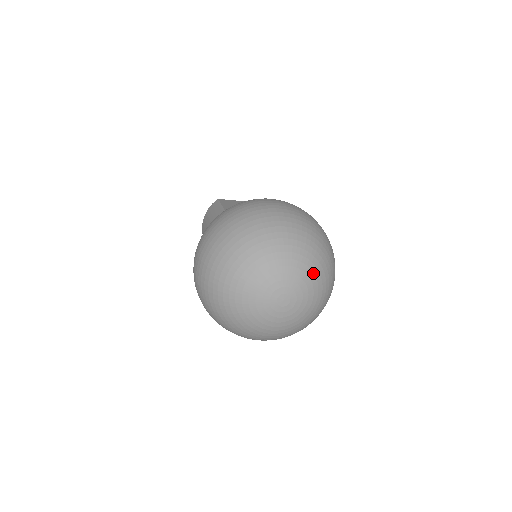
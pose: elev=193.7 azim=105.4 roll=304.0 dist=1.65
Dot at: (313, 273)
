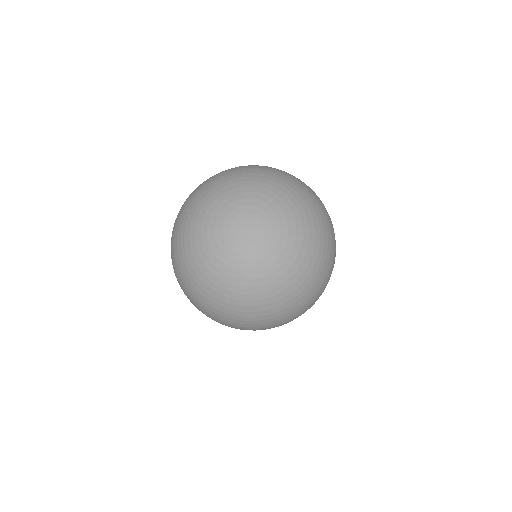
Dot at: (280, 198)
